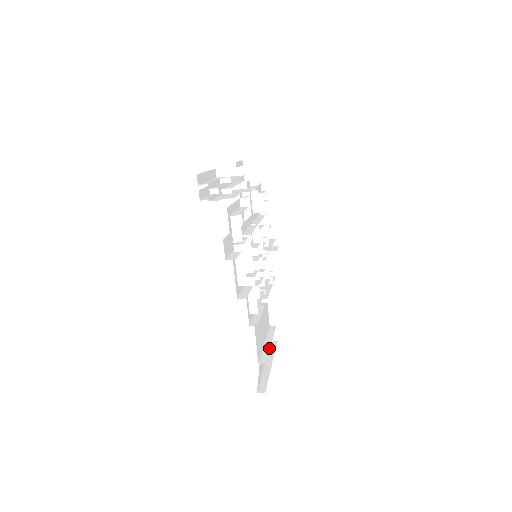
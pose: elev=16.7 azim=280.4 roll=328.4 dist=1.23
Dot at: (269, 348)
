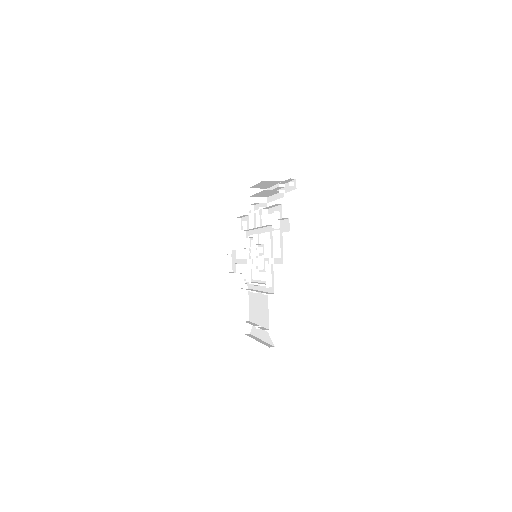
Dot at: occluded
